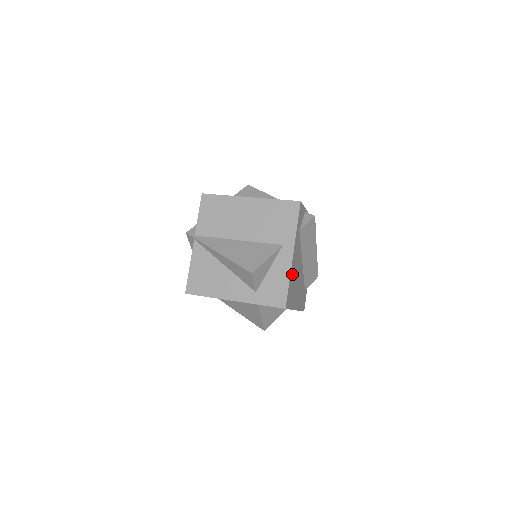
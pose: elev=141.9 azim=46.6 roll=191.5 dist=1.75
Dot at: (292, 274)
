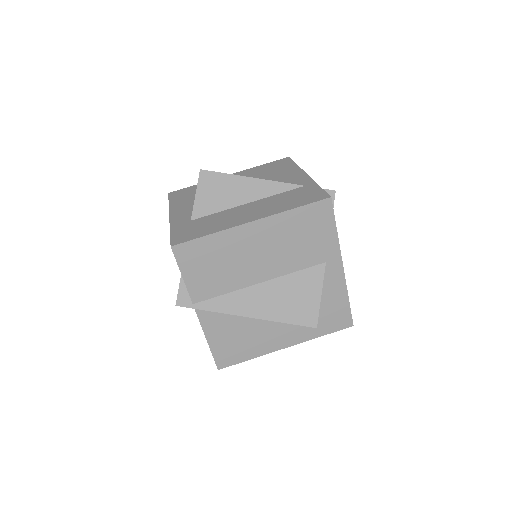
Dot at: occluded
